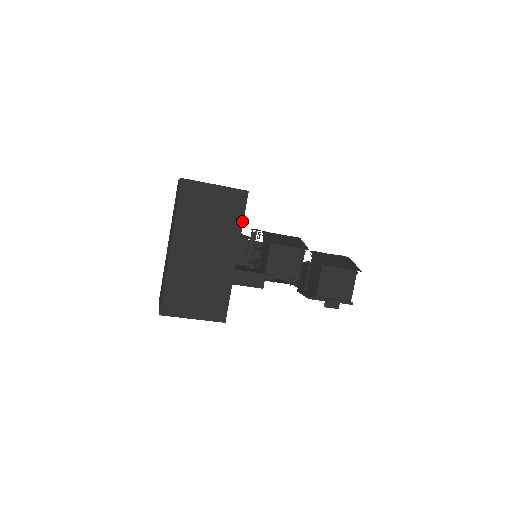
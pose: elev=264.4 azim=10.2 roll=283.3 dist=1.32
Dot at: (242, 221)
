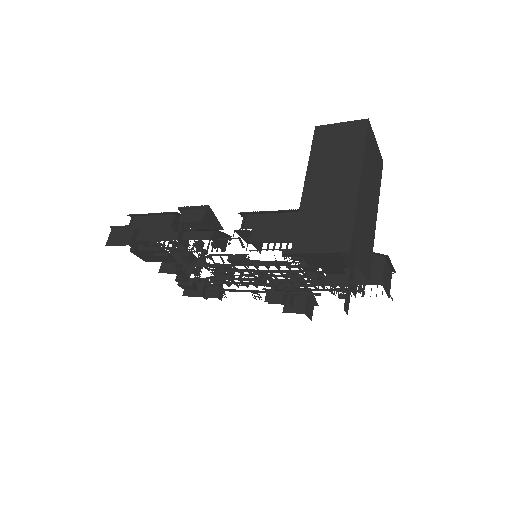
Dot at: (380, 186)
